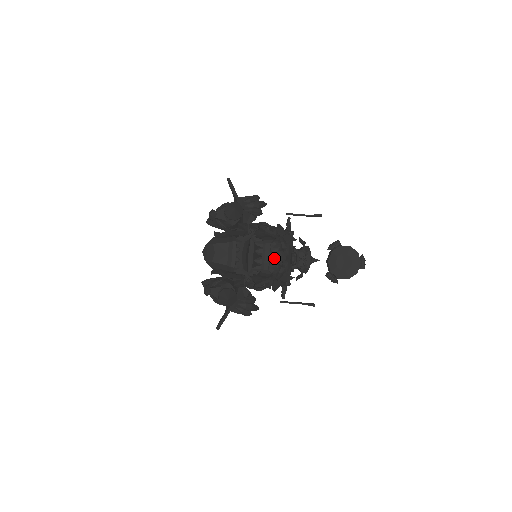
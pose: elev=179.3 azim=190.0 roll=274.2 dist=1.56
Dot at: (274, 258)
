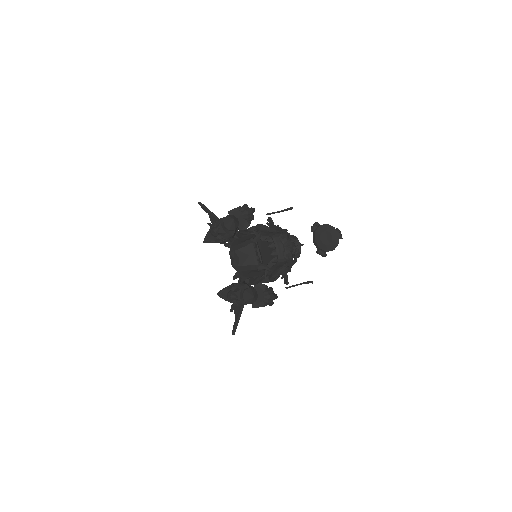
Dot at: (286, 247)
